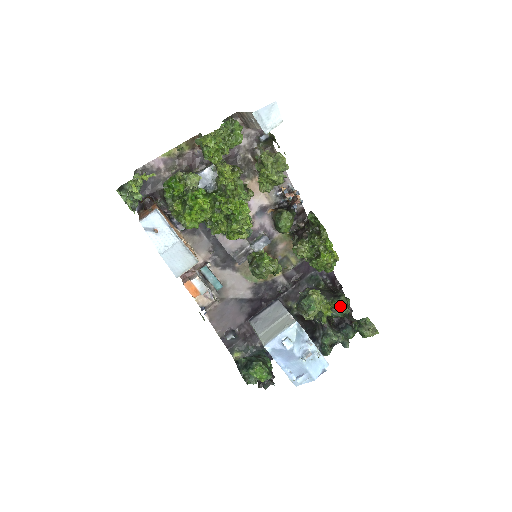
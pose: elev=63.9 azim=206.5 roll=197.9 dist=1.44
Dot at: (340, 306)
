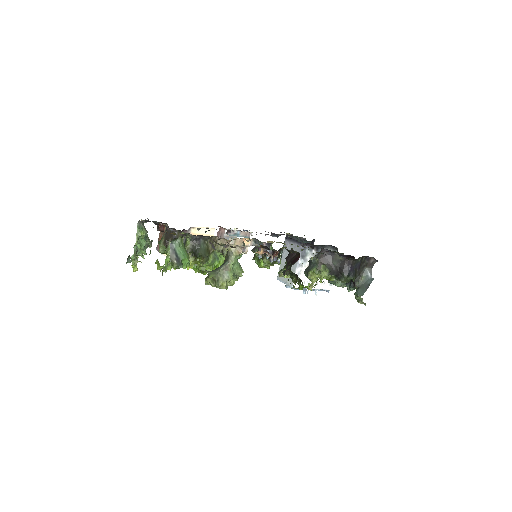
Dot at: occluded
